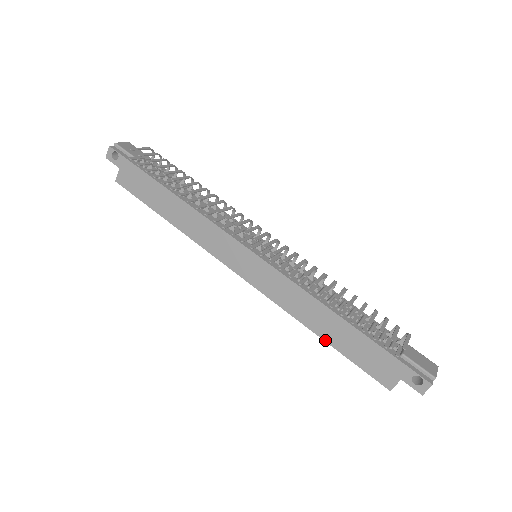
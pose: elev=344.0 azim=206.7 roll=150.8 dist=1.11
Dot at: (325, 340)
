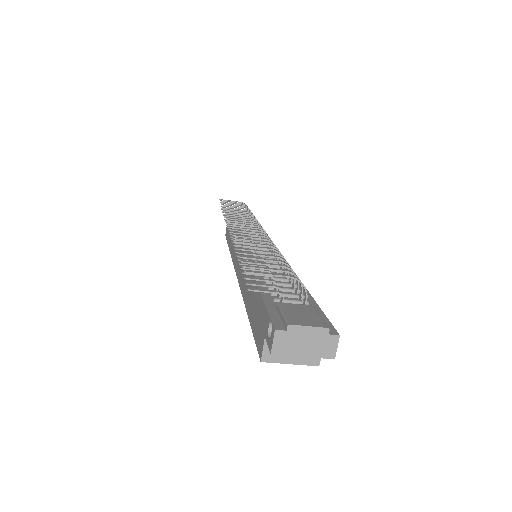
Dot at: (248, 313)
